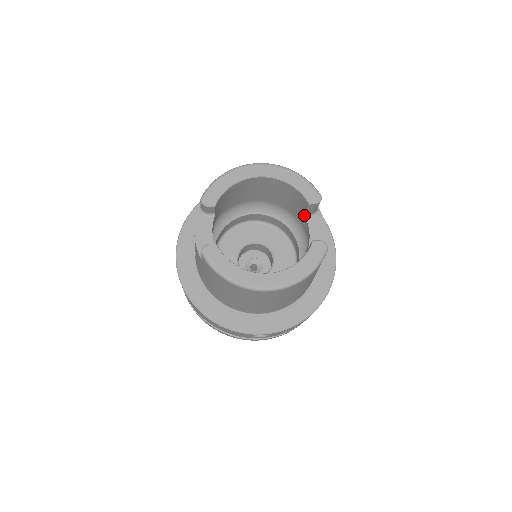
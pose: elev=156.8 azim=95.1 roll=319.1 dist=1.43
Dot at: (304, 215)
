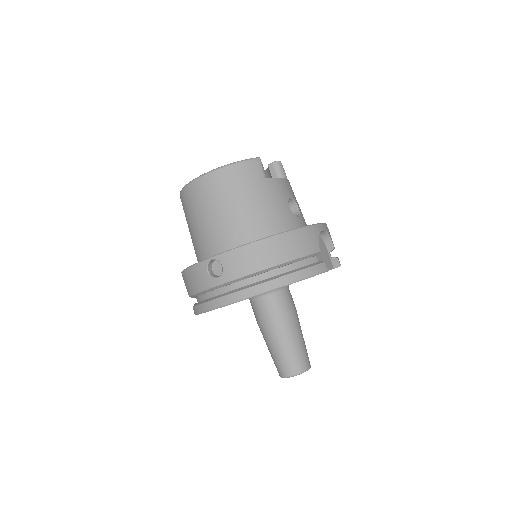
Dot at: occluded
